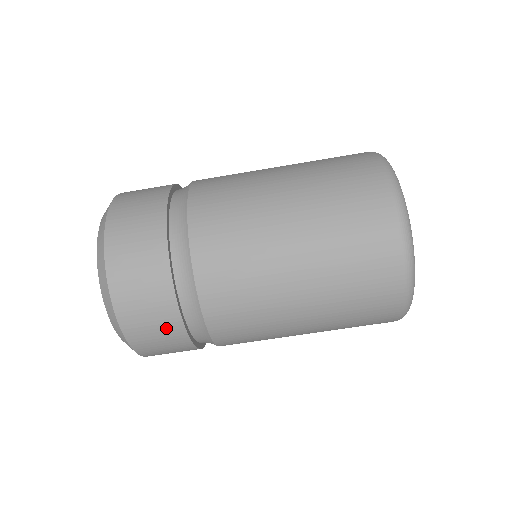
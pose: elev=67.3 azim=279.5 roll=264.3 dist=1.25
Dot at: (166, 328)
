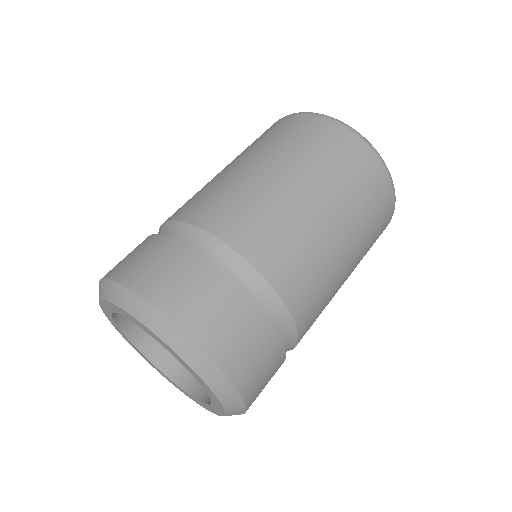
Dot at: (165, 254)
